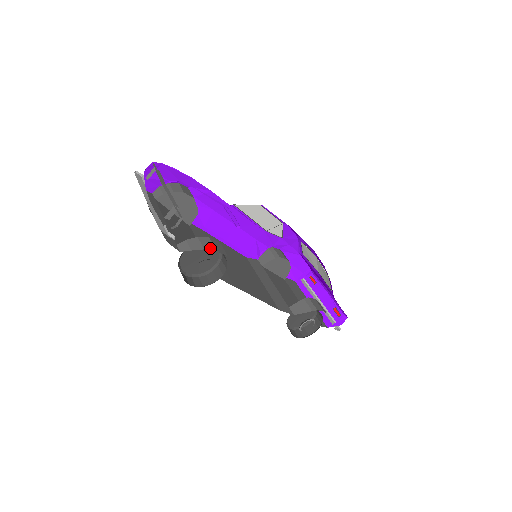
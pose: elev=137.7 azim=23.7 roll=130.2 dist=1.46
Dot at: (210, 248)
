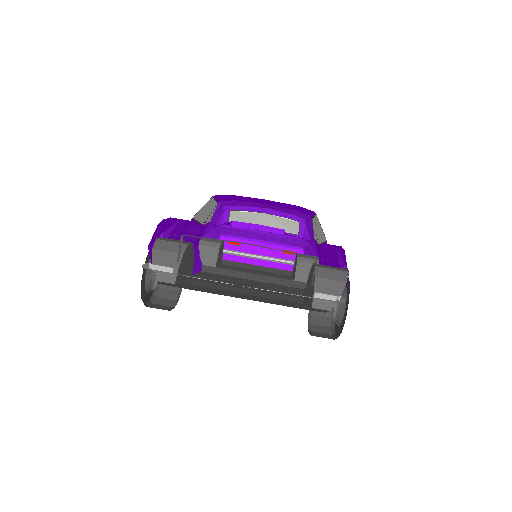
Dot at: (344, 275)
